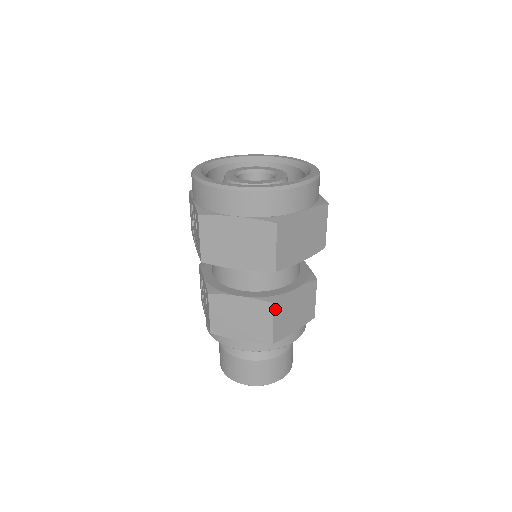
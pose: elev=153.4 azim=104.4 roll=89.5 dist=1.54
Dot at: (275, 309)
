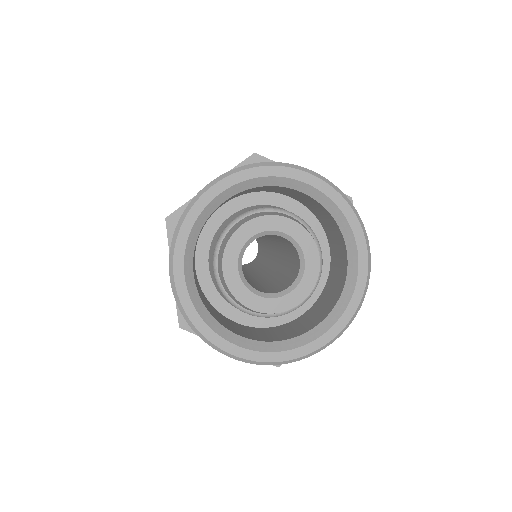
Dot at: occluded
